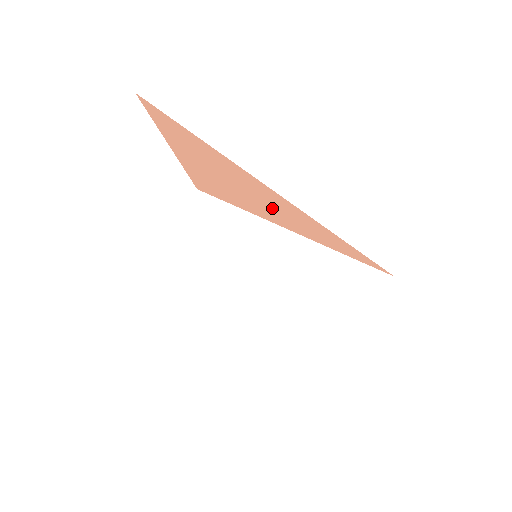
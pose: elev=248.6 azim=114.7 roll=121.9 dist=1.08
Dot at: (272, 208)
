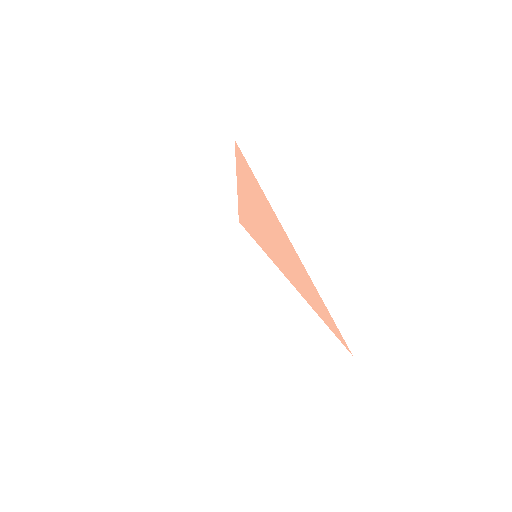
Dot at: (283, 254)
